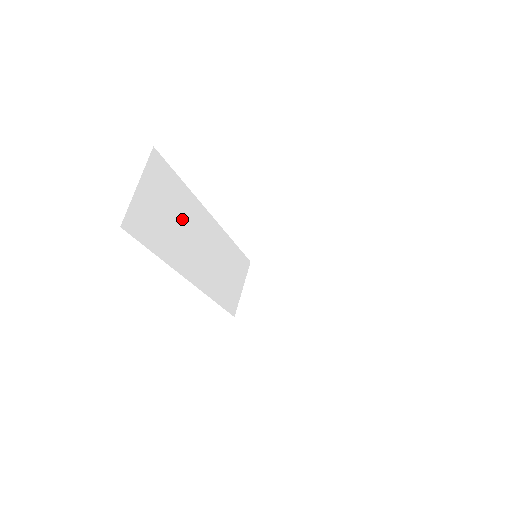
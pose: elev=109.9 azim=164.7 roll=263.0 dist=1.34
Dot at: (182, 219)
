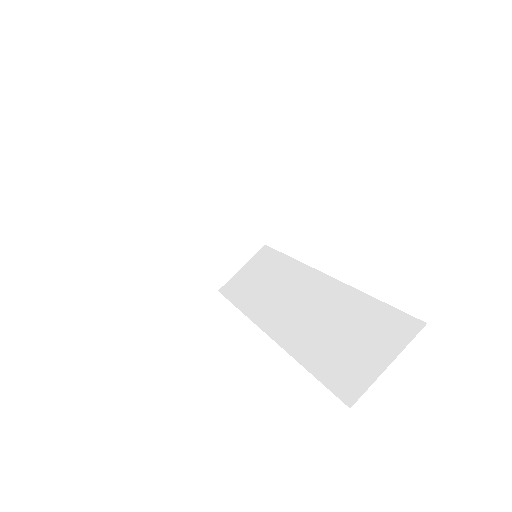
Dot at: occluded
